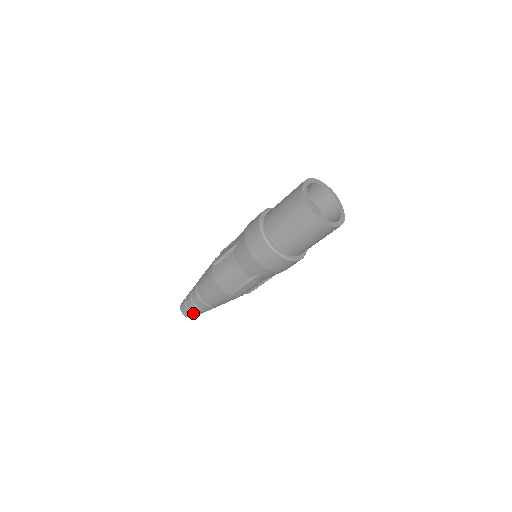
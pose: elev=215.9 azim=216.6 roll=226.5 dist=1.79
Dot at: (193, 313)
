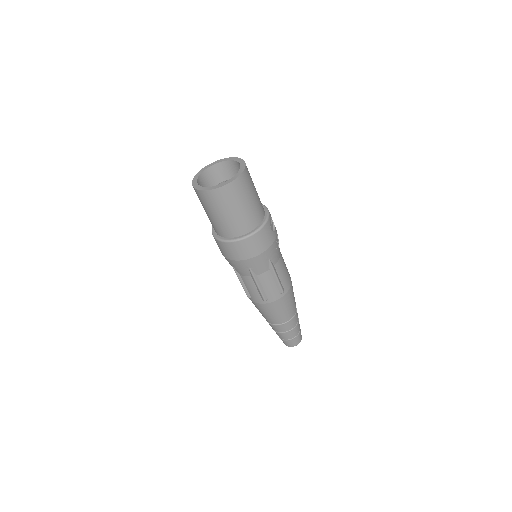
Dot at: occluded
